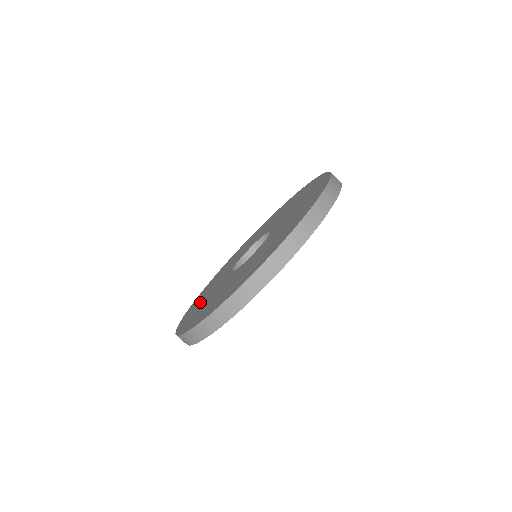
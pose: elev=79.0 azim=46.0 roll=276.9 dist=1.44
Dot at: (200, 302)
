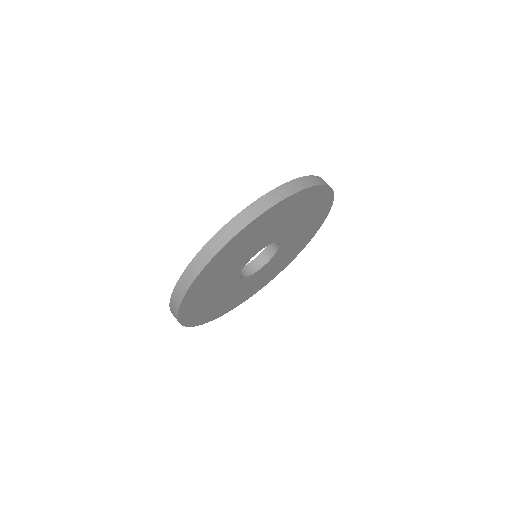
Dot at: occluded
